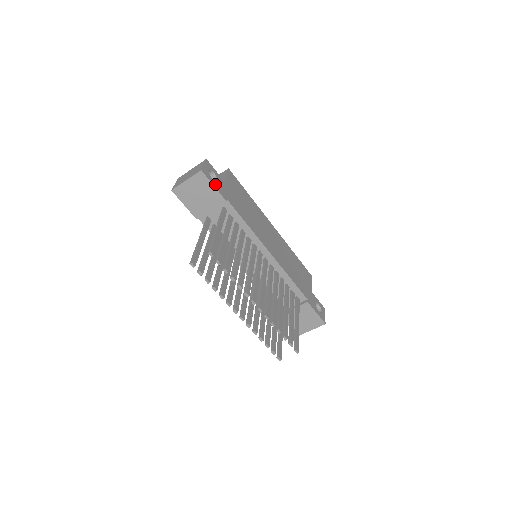
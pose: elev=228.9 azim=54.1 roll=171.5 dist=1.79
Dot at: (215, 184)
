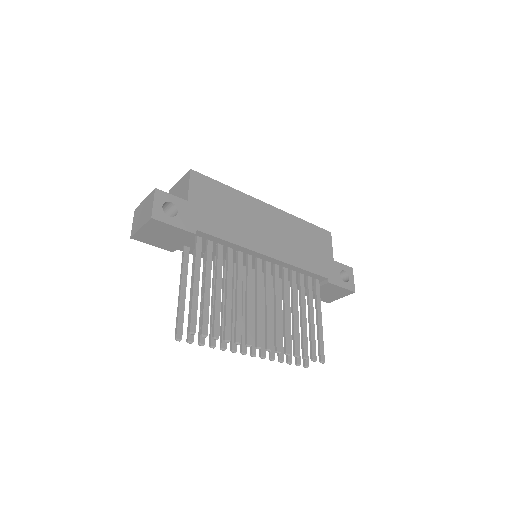
Dot at: (175, 221)
